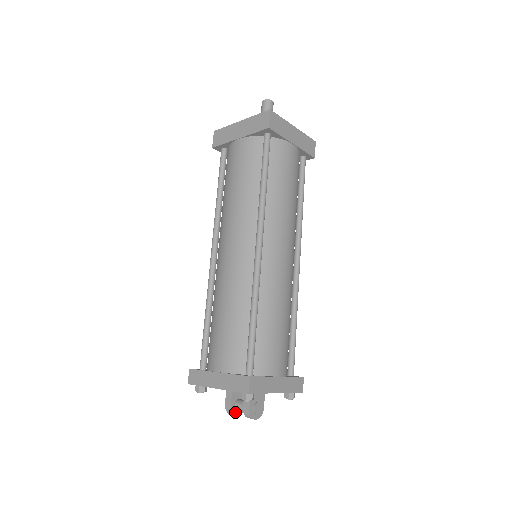
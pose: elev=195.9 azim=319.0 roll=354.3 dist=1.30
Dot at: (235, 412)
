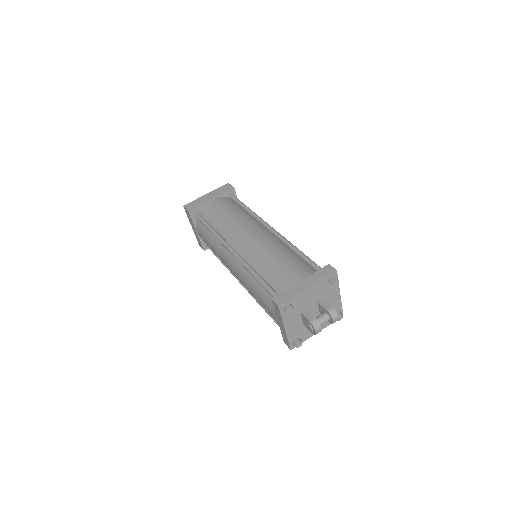
Dot at: (319, 325)
